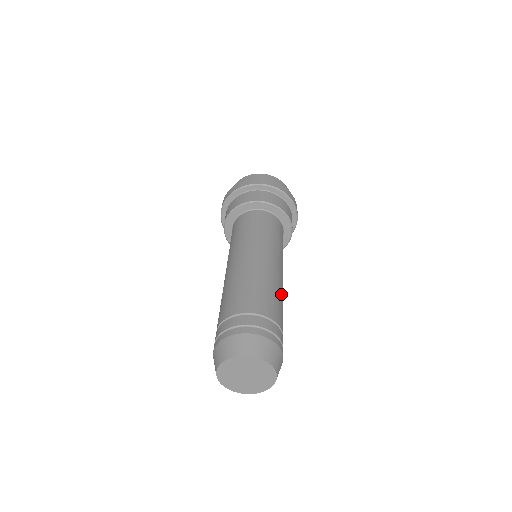
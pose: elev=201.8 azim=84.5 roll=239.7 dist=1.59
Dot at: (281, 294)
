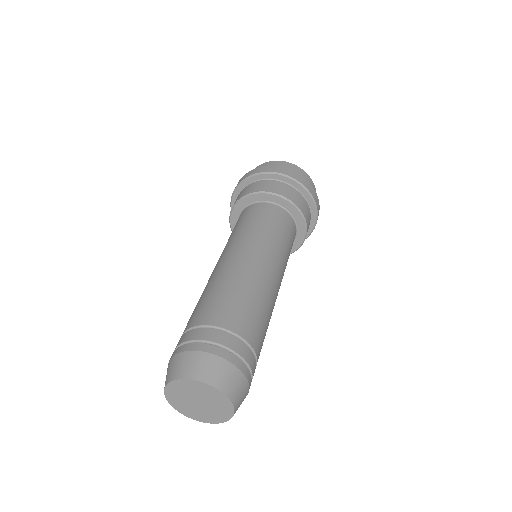
Dot at: occluded
